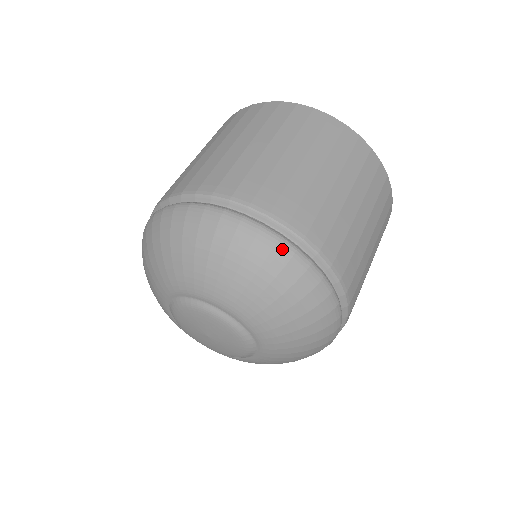
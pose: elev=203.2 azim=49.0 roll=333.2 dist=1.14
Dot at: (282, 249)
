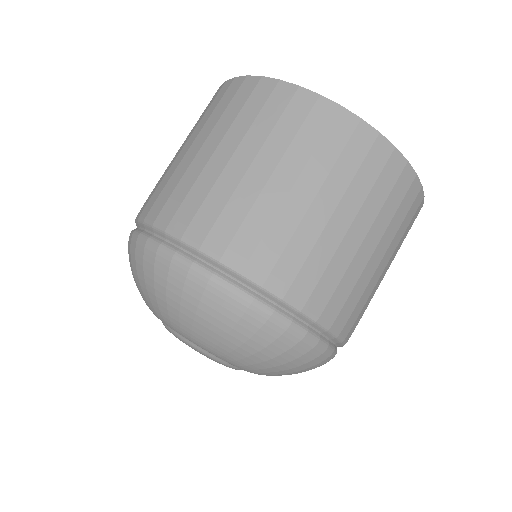
Dot at: (215, 288)
